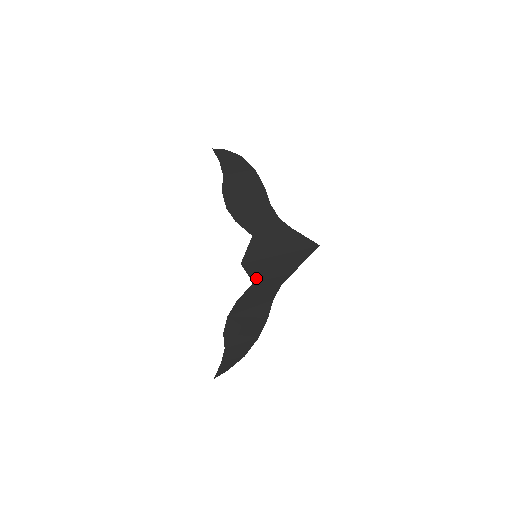
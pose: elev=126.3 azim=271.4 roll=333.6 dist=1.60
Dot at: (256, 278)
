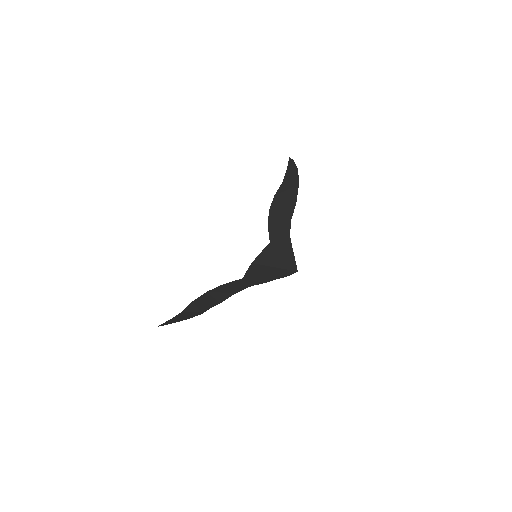
Dot at: (247, 276)
